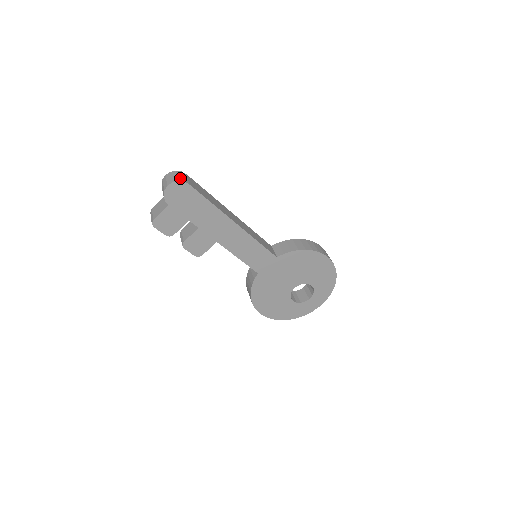
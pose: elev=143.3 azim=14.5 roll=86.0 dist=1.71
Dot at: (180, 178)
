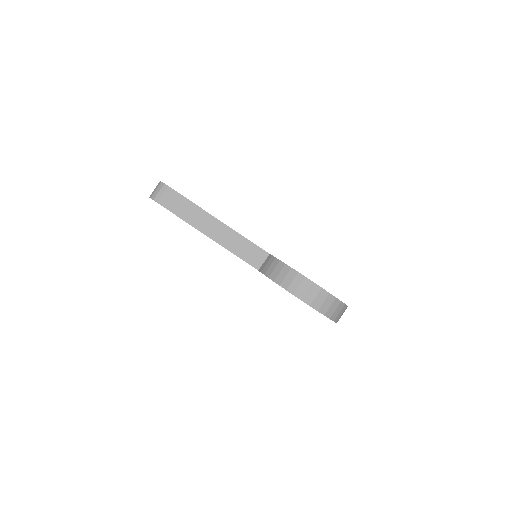
Dot at: (155, 194)
